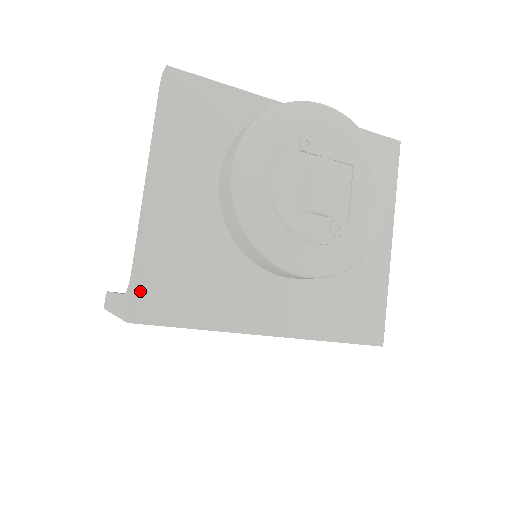
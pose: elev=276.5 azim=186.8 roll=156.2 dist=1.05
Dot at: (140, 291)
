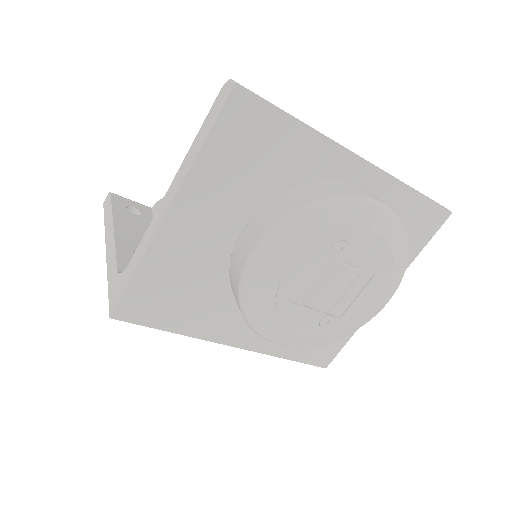
Dot at: (129, 297)
